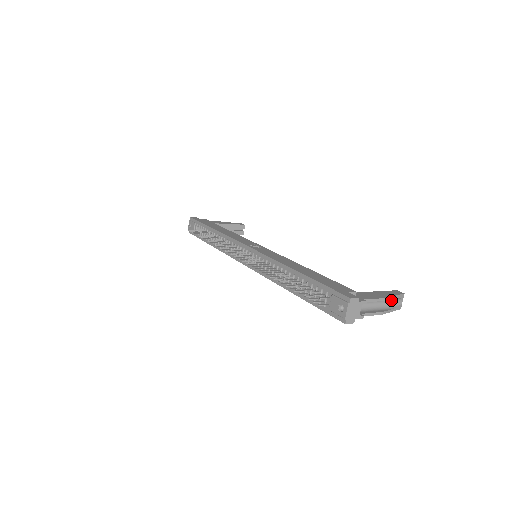
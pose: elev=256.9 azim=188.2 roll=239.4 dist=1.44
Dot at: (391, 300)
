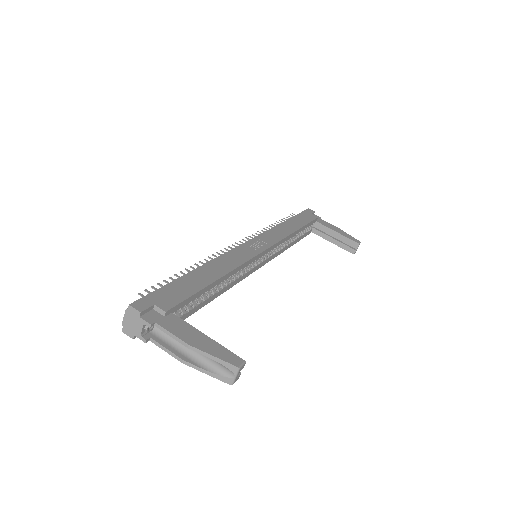
Dot at: (215, 360)
